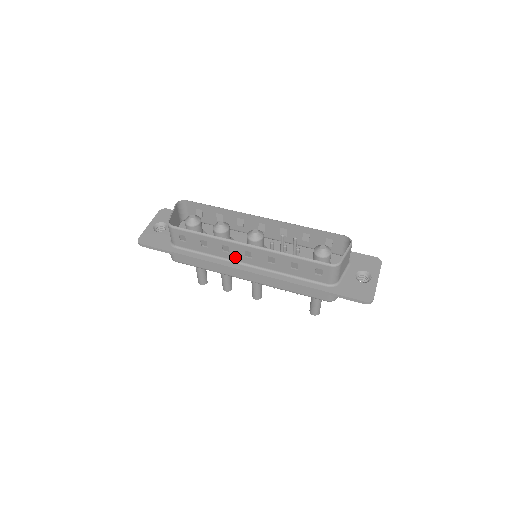
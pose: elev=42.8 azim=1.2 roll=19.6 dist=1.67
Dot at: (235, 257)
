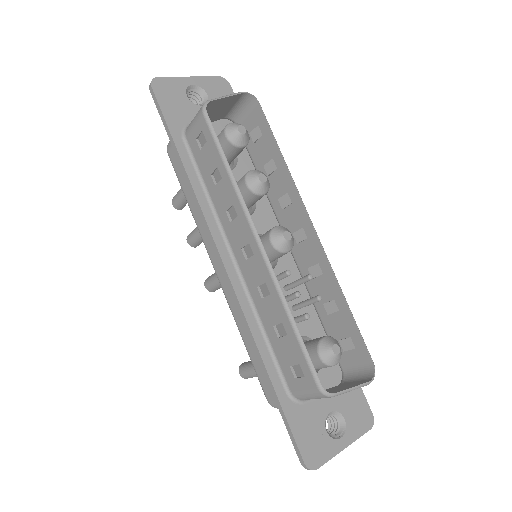
Dot at: (231, 234)
